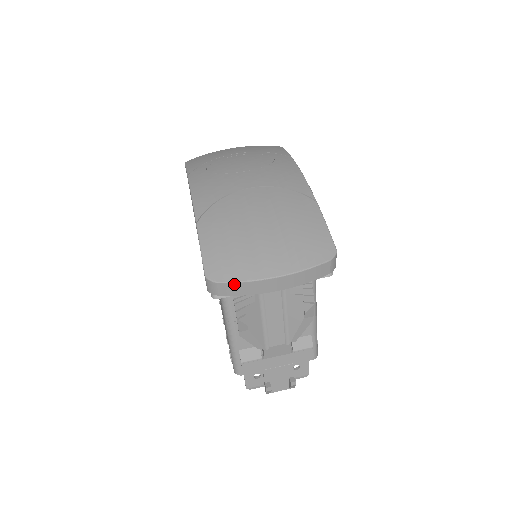
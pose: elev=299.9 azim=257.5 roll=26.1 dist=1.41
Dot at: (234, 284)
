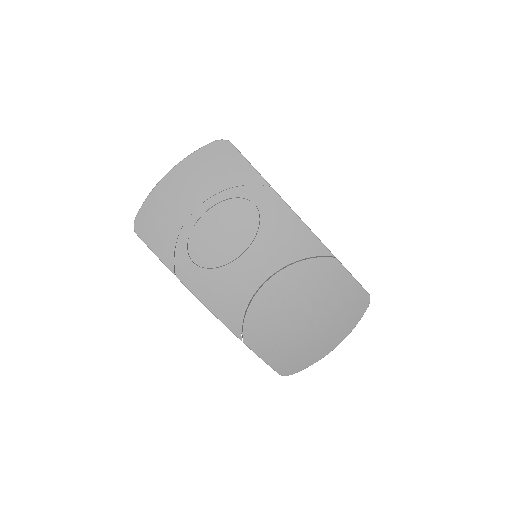
Dot at: (305, 367)
